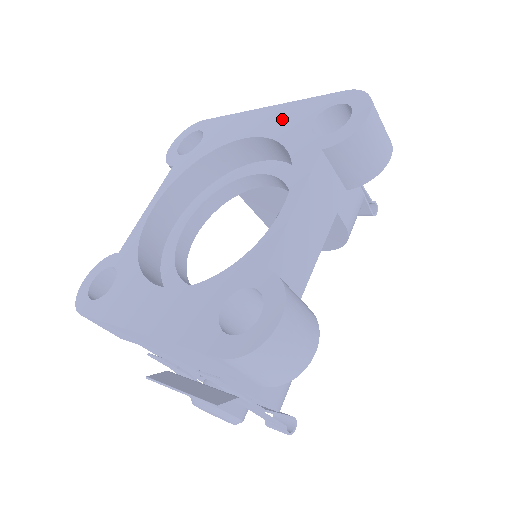
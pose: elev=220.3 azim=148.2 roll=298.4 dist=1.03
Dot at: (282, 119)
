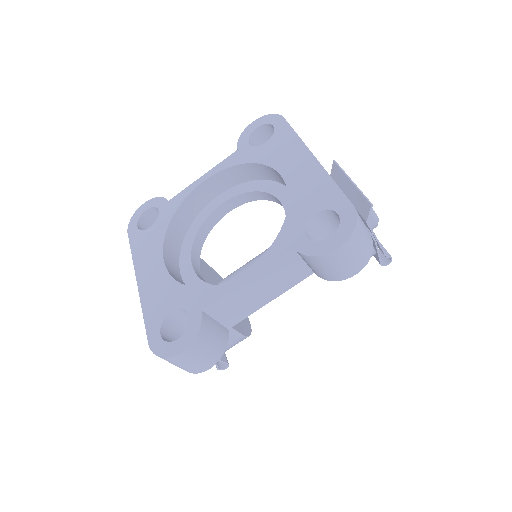
Dot at: (308, 185)
